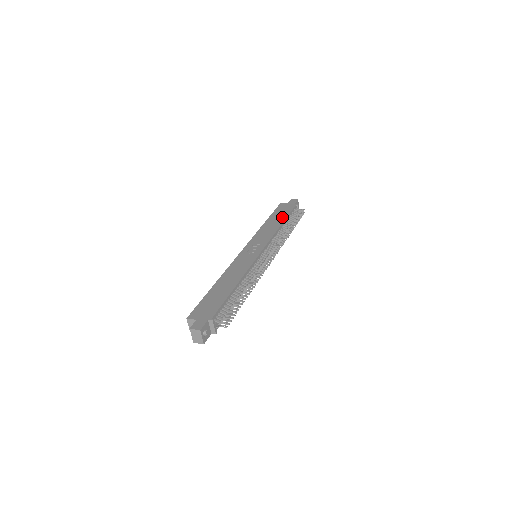
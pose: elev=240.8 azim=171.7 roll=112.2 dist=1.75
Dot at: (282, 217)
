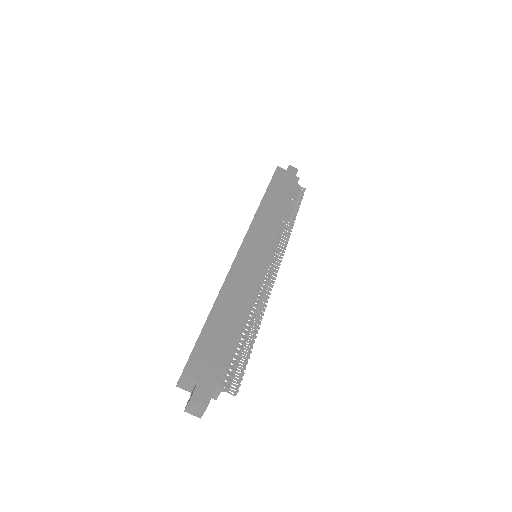
Dot at: (284, 196)
